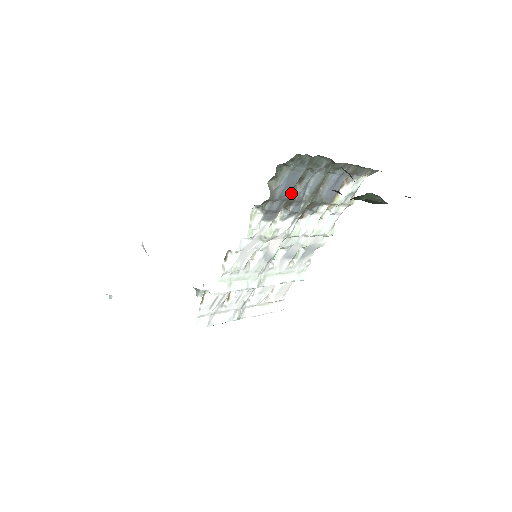
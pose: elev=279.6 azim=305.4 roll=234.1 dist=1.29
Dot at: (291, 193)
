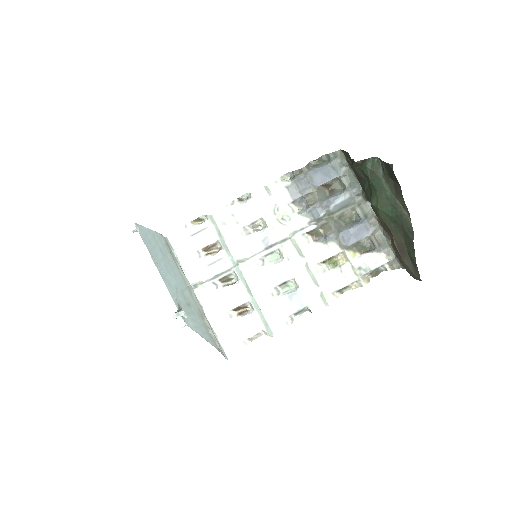
Dot at: (320, 191)
